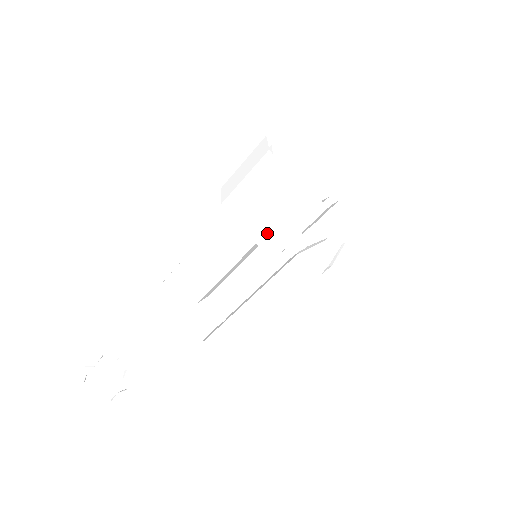
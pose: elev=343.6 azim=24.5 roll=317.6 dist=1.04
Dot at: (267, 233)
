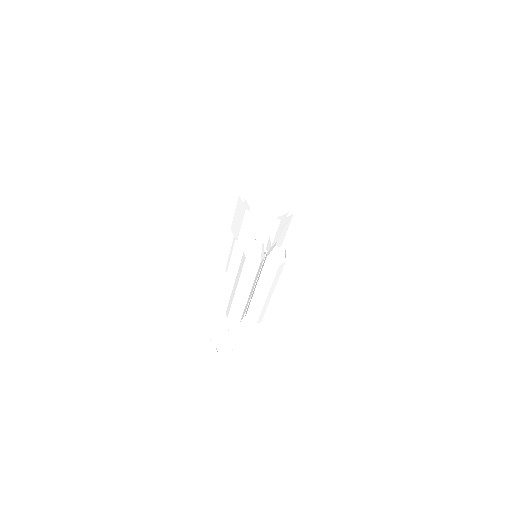
Dot at: (238, 233)
